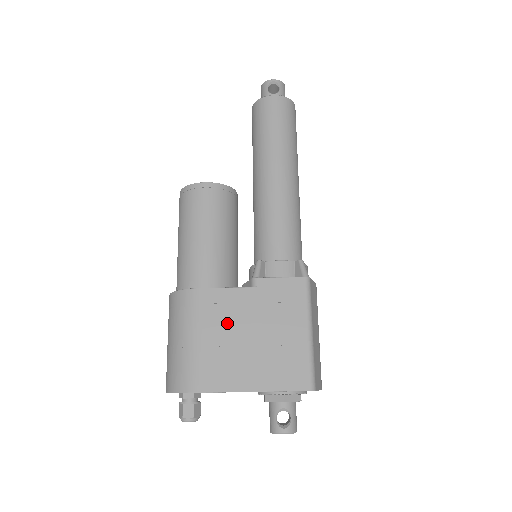
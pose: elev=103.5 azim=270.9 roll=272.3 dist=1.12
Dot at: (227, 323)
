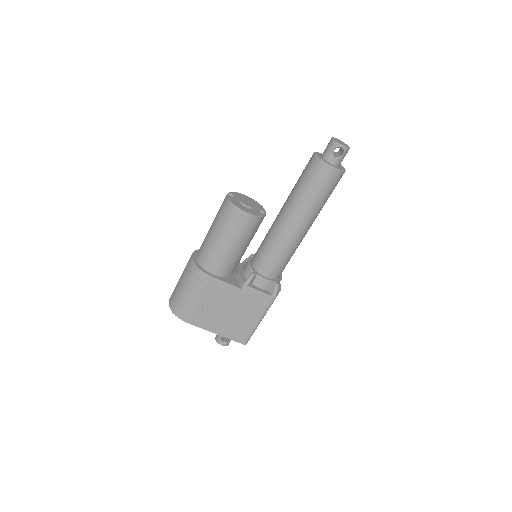
Dot at: (217, 300)
